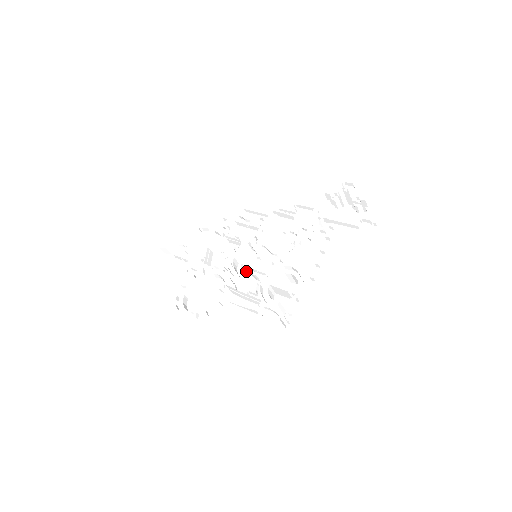
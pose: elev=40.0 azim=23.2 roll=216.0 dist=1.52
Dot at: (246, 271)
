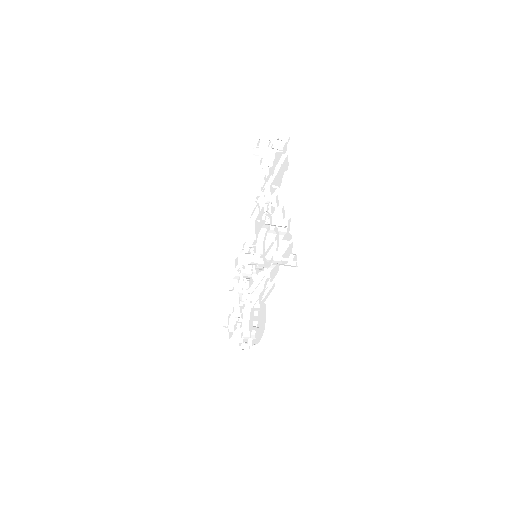
Dot at: occluded
